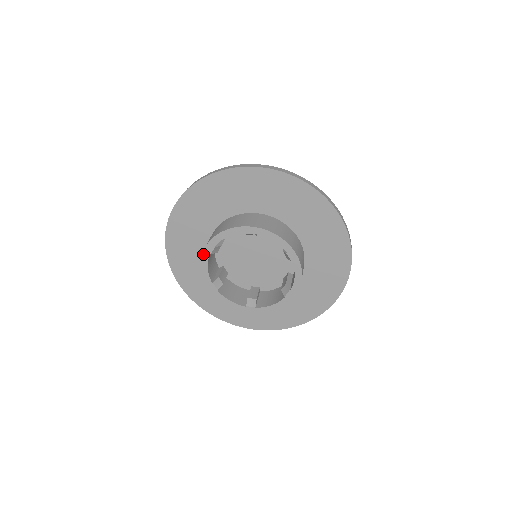
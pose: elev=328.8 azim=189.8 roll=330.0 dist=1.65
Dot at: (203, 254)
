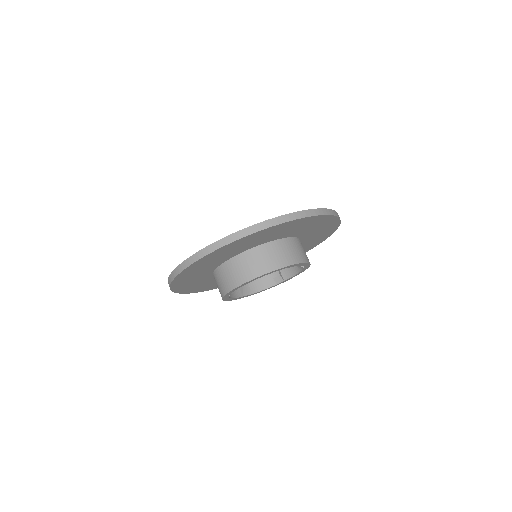
Dot at: (224, 300)
